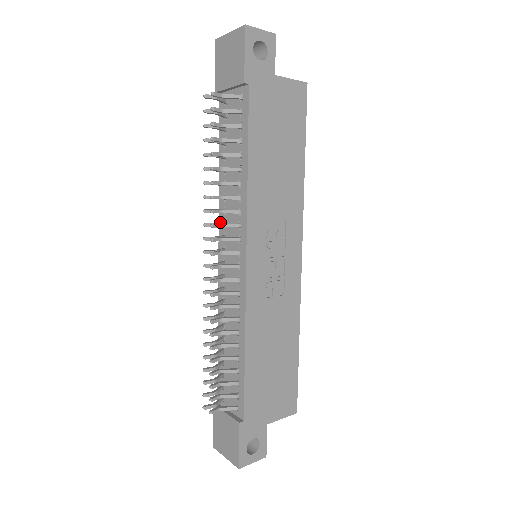
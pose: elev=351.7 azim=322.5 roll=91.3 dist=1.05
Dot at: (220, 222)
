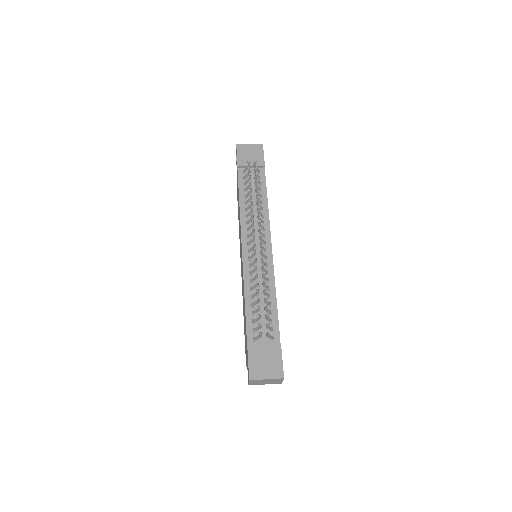
Dot at: (243, 229)
